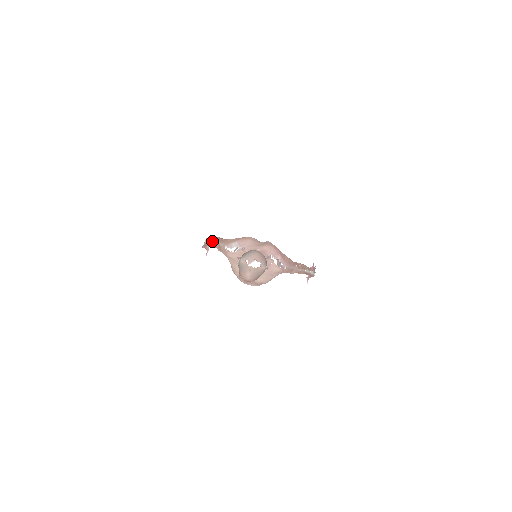
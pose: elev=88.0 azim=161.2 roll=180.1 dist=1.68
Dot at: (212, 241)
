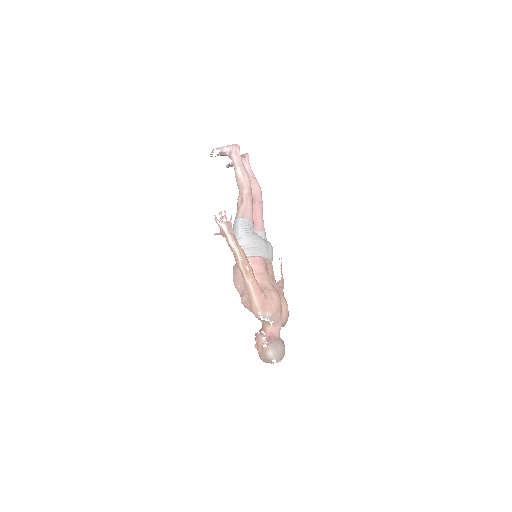
Dot at: (243, 269)
